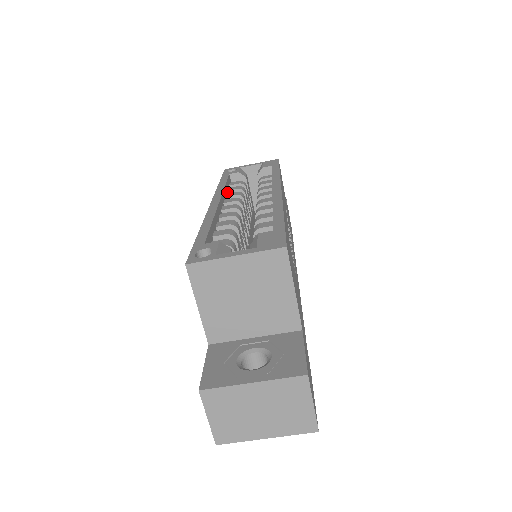
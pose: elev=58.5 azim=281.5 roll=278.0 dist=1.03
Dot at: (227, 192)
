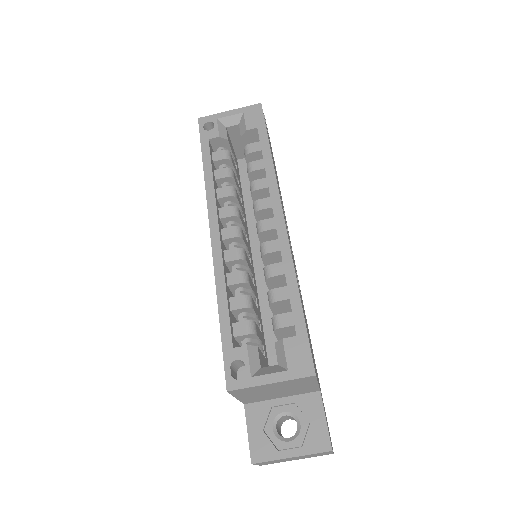
Dot at: (215, 182)
